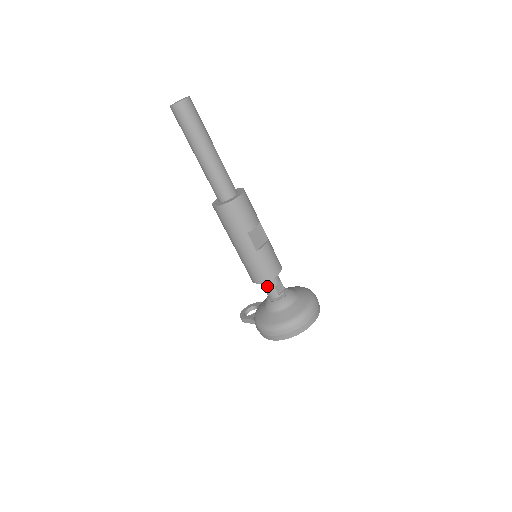
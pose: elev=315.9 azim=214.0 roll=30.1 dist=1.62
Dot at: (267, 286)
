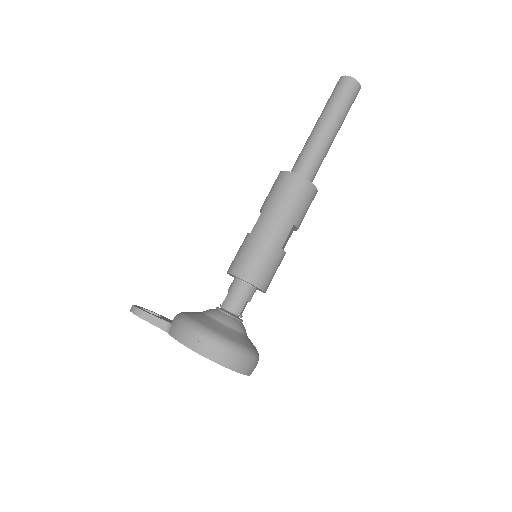
Dot at: (242, 293)
